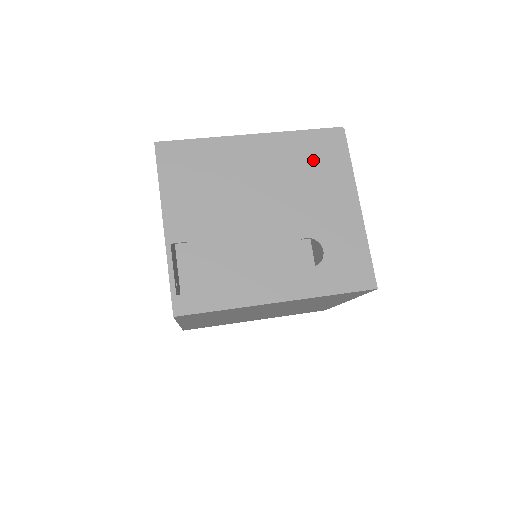
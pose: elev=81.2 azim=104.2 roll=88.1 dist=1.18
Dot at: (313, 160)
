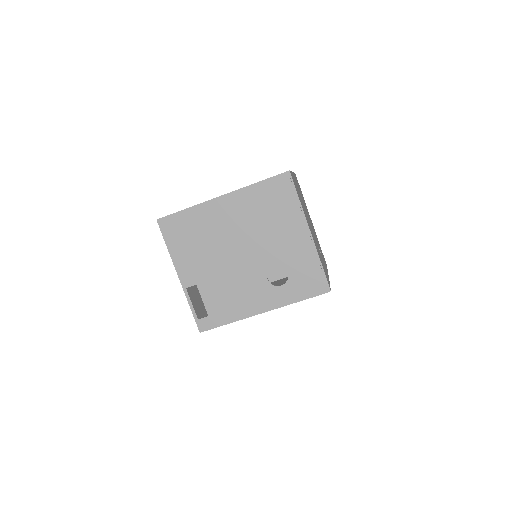
Dot at: (269, 205)
